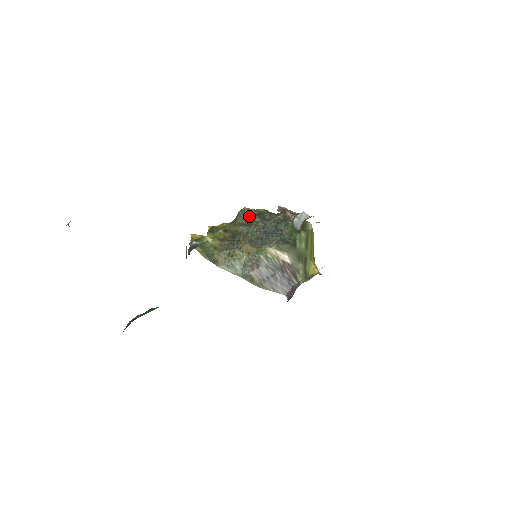
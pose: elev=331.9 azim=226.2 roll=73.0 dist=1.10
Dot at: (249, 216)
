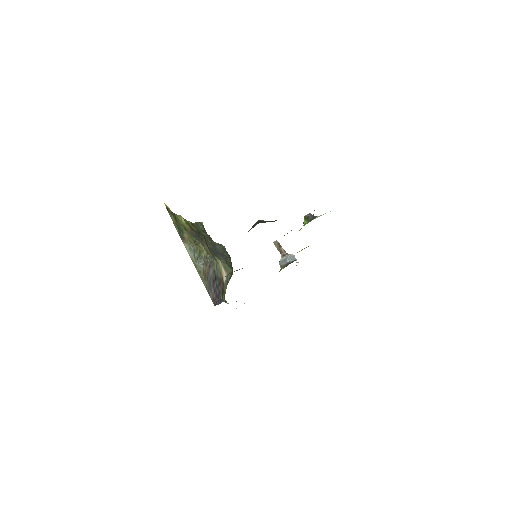
Dot at: (204, 230)
